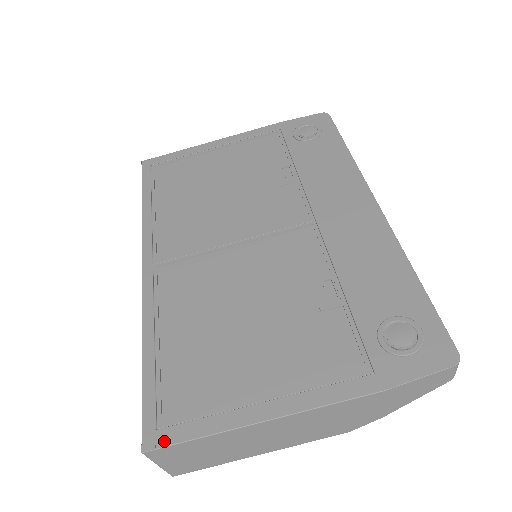
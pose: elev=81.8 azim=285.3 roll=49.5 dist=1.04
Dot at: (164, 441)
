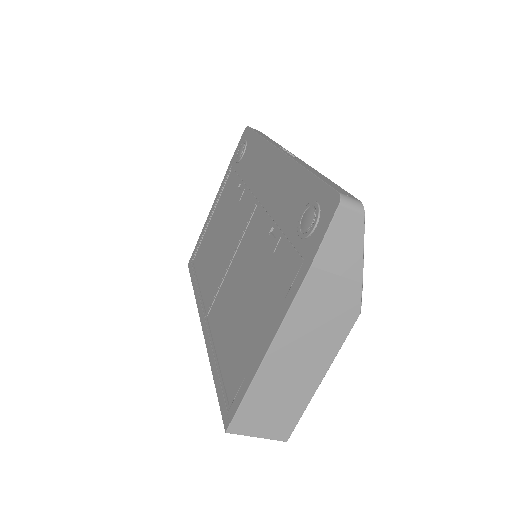
Dot at: (232, 415)
